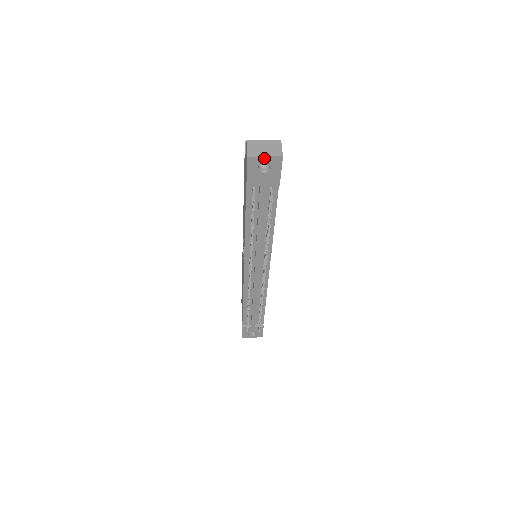
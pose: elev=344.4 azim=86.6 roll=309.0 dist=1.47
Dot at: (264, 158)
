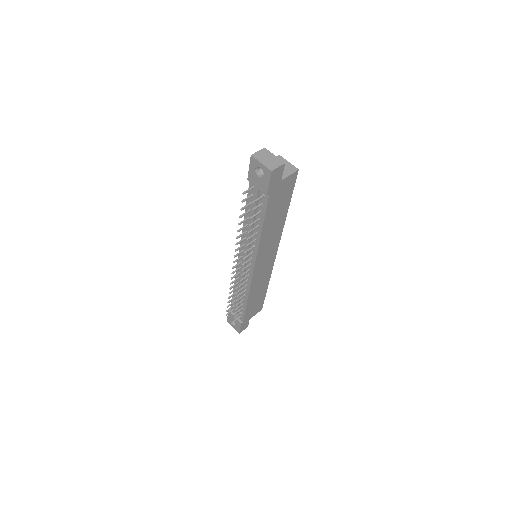
Dot at: (260, 164)
